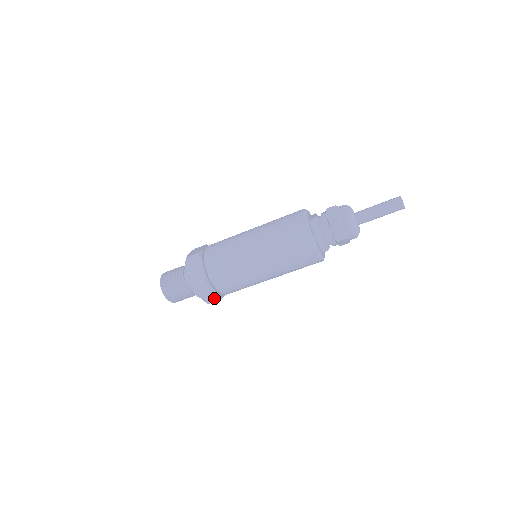
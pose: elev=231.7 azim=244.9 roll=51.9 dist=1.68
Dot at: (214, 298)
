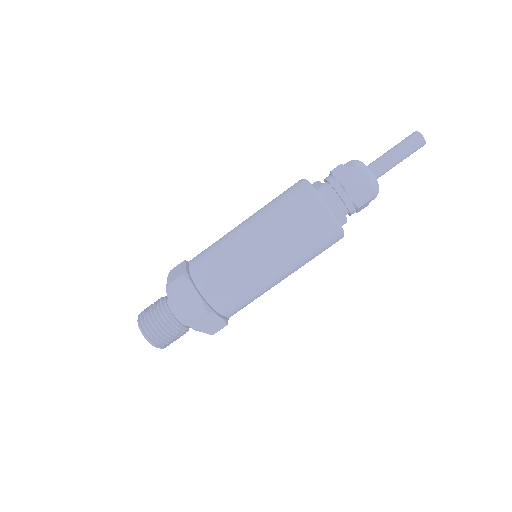
Dot at: (219, 326)
